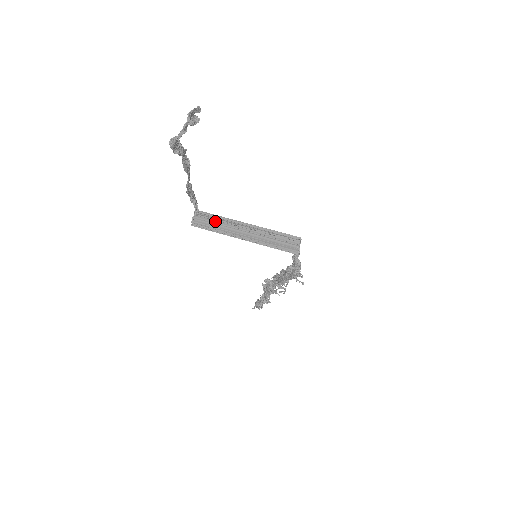
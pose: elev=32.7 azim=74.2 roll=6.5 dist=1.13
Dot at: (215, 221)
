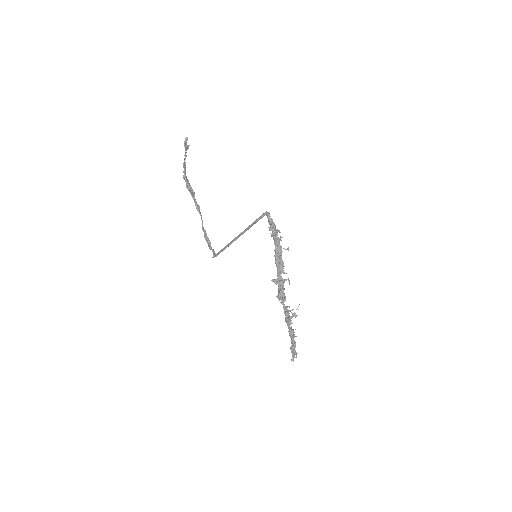
Dot at: (225, 248)
